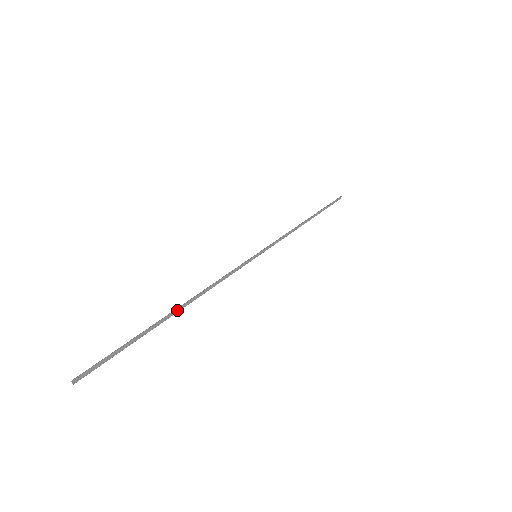
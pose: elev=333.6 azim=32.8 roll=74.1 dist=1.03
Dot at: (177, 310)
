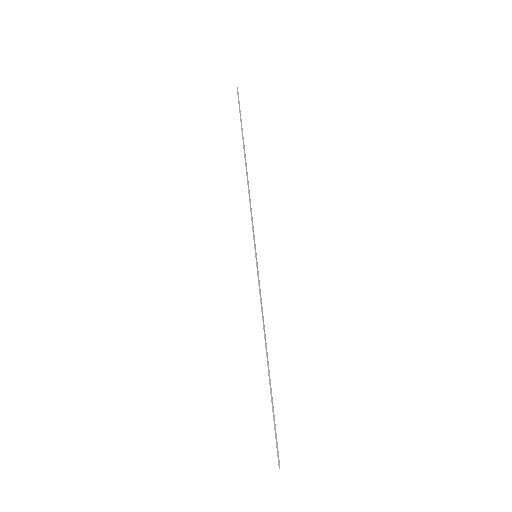
Dot at: (268, 365)
